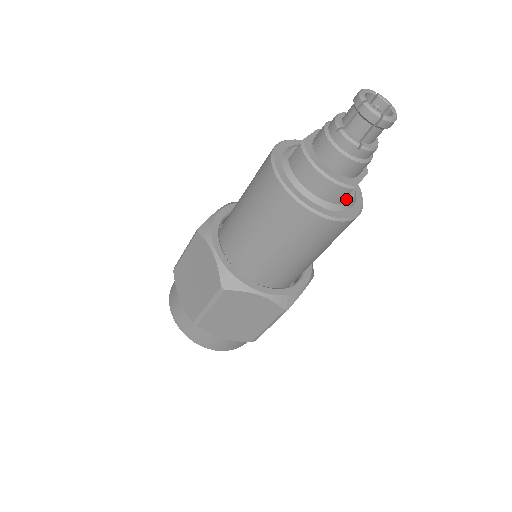
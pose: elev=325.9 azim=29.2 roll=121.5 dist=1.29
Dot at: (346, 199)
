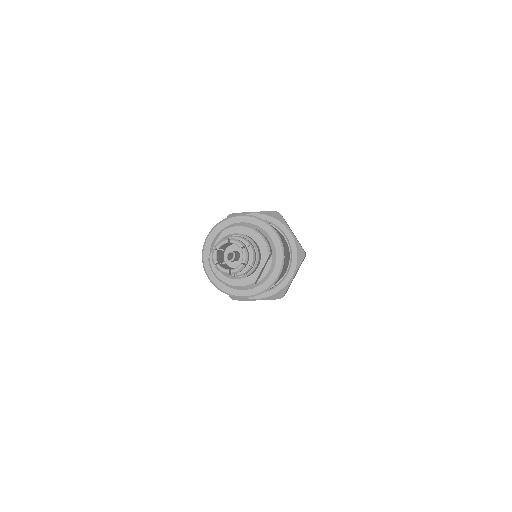
Dot at: (262, 273)
